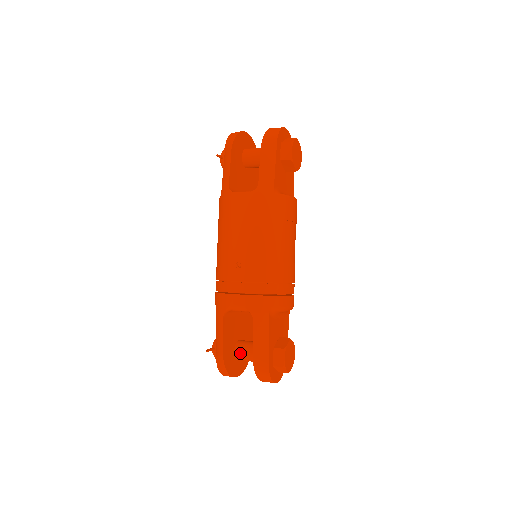
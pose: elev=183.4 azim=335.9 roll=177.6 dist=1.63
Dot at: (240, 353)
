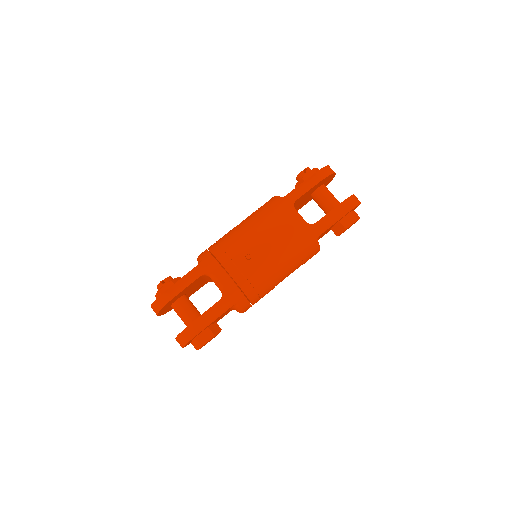
Dot at: (180, 305)
